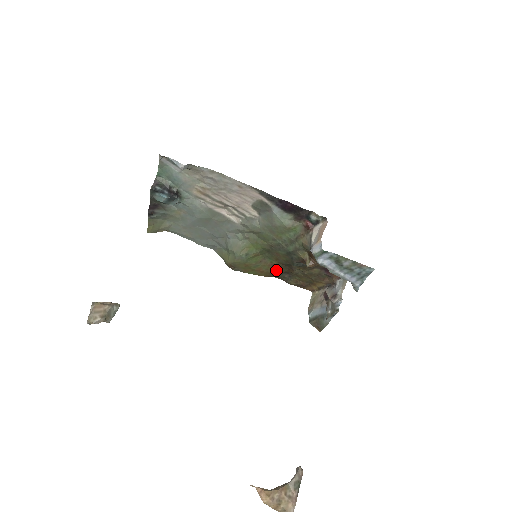
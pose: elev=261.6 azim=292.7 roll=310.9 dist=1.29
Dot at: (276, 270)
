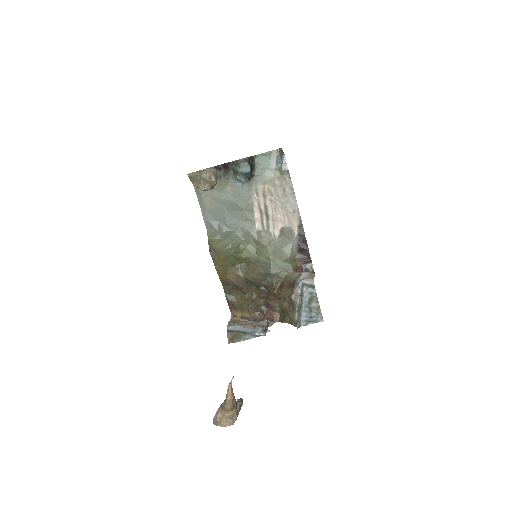
Dot at: (234, 280)
